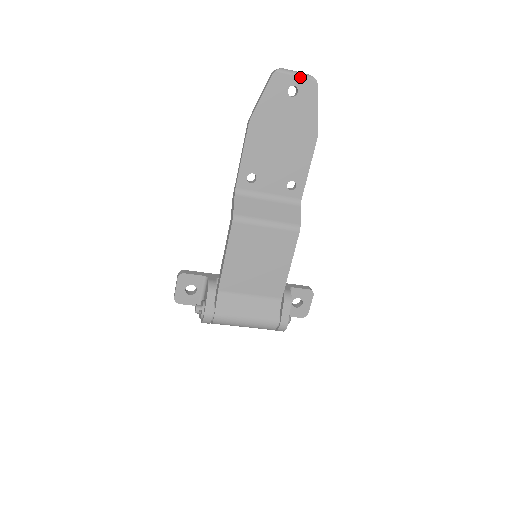
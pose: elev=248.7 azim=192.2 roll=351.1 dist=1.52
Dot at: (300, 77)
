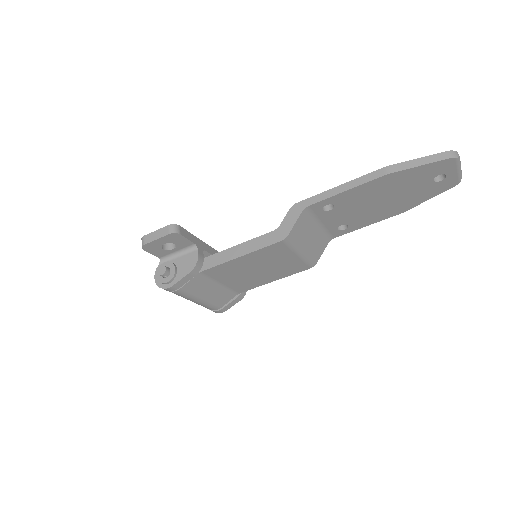
Dot at: (458, 173)
